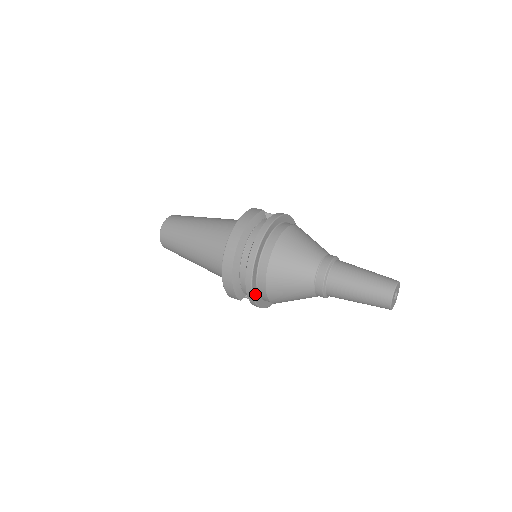
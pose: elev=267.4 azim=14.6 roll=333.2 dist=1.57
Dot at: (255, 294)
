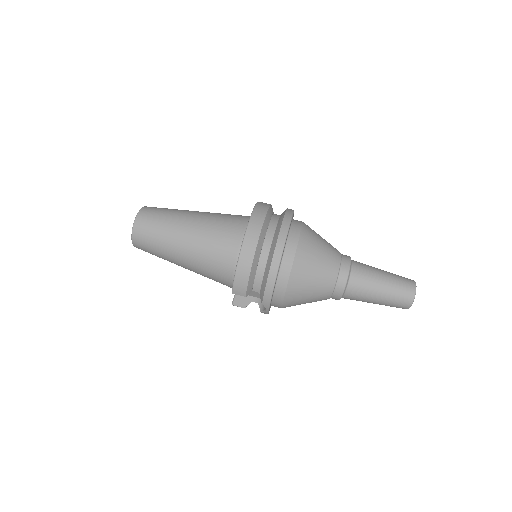
Dot at: (275, 282)
